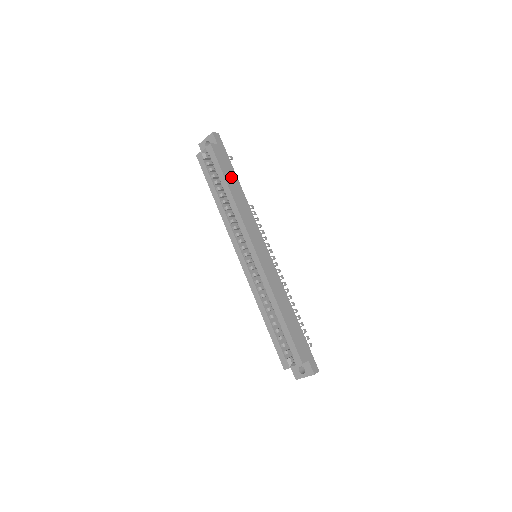
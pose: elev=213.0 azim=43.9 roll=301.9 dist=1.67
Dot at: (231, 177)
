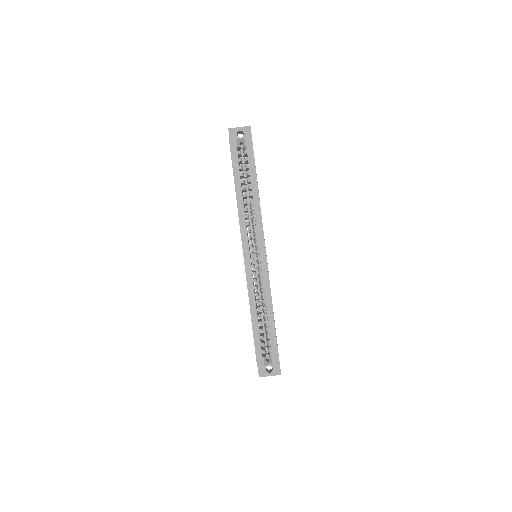
Dot at: occluded
